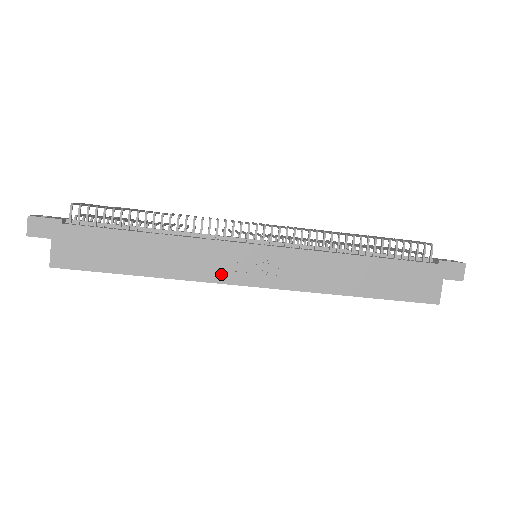
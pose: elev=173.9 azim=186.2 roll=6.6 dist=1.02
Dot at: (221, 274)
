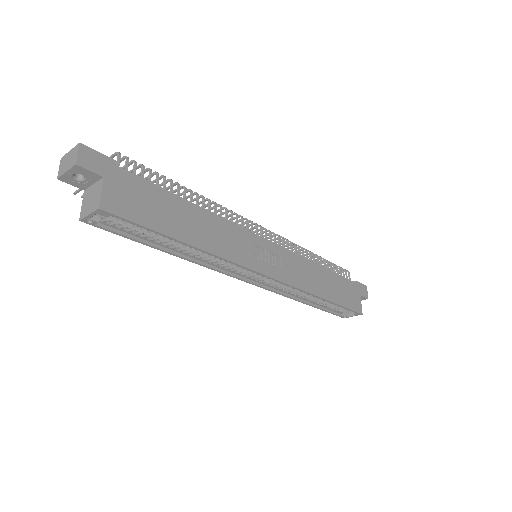
Dot at: (247, 259)
